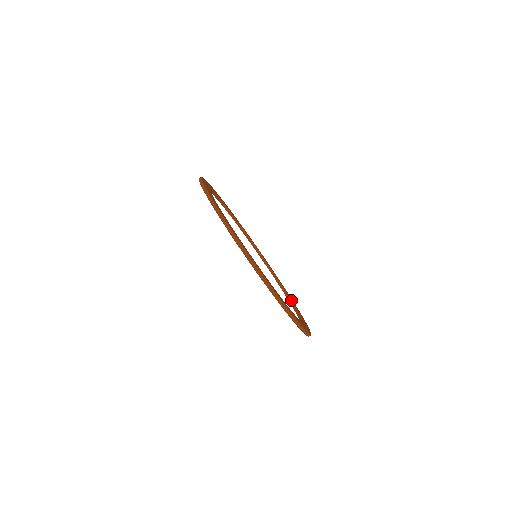
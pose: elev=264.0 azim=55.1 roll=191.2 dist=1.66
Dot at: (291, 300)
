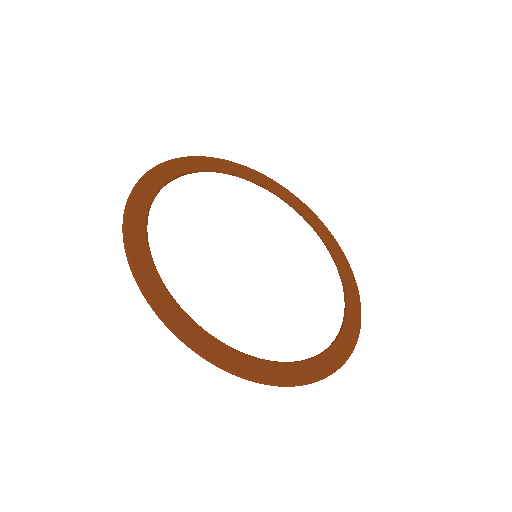
Dot at: (345, 315)
